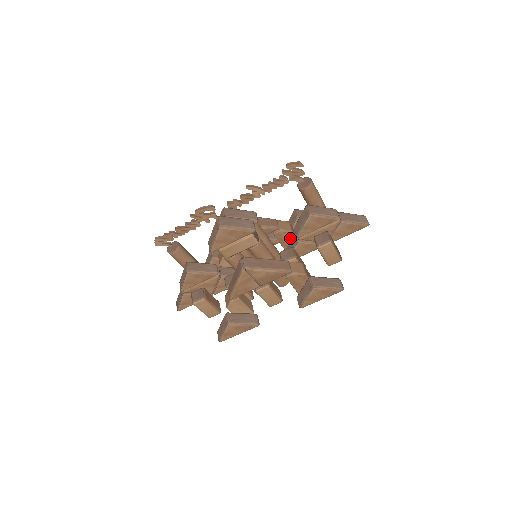
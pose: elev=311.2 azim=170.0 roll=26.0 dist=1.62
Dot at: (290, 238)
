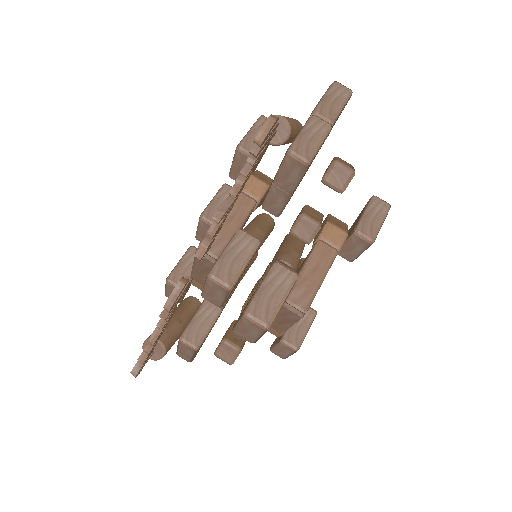
Dot at: (267, 192)
